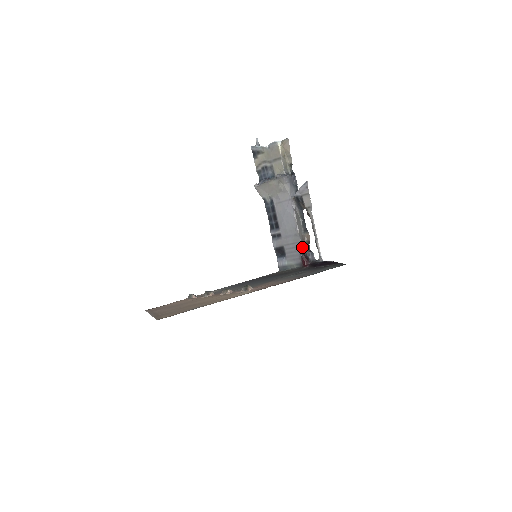
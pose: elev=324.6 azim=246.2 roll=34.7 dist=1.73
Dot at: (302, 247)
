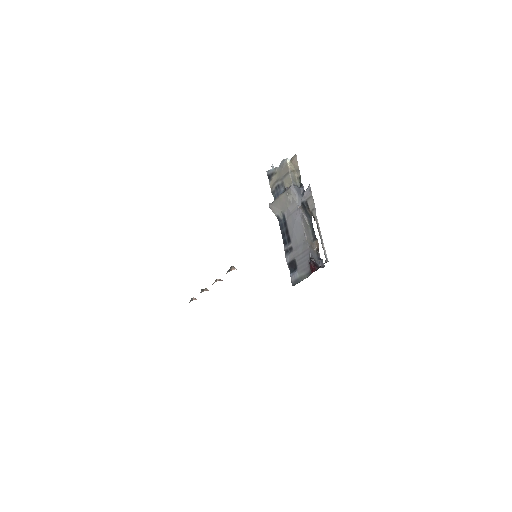
Dot at: (310, 254)
